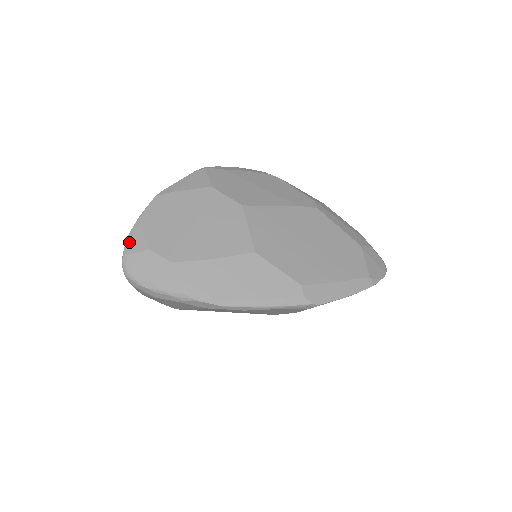
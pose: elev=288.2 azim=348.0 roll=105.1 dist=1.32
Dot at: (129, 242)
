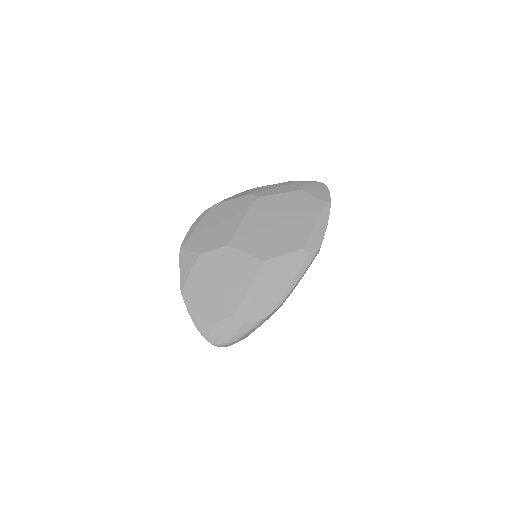
Dot at: (201, 331)
